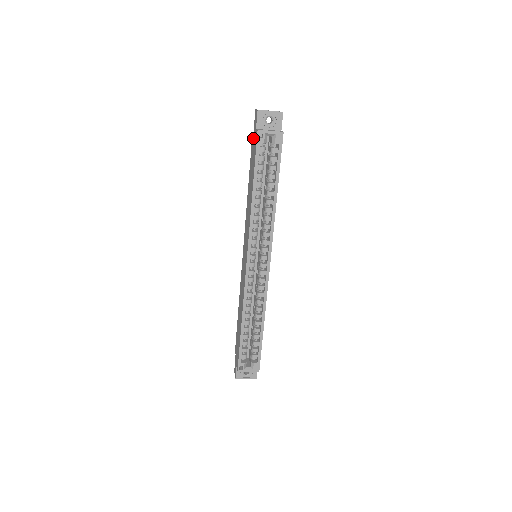
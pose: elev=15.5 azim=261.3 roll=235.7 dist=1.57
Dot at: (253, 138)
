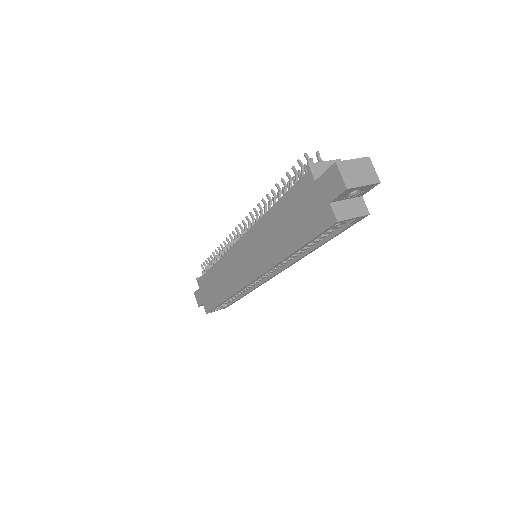
Dot at: (313, 190)
